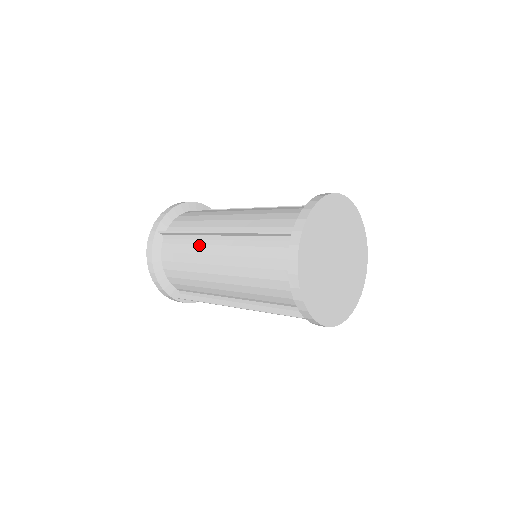
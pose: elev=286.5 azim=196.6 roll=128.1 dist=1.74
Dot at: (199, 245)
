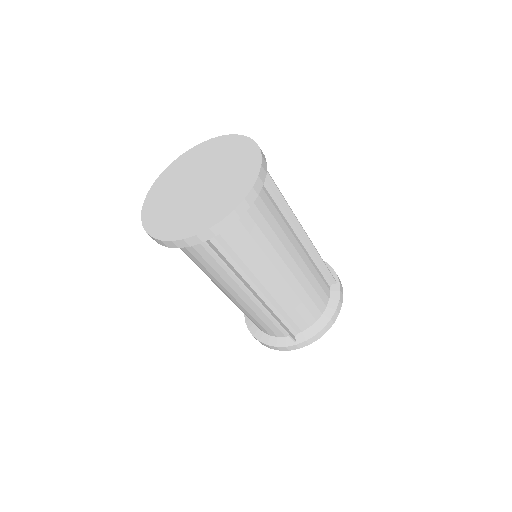
Dot at: (232, 279)
